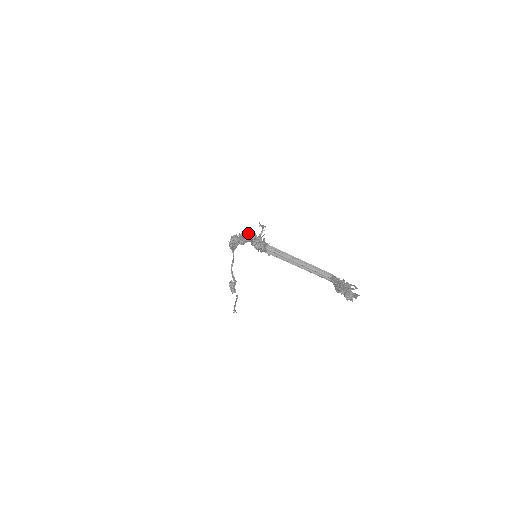
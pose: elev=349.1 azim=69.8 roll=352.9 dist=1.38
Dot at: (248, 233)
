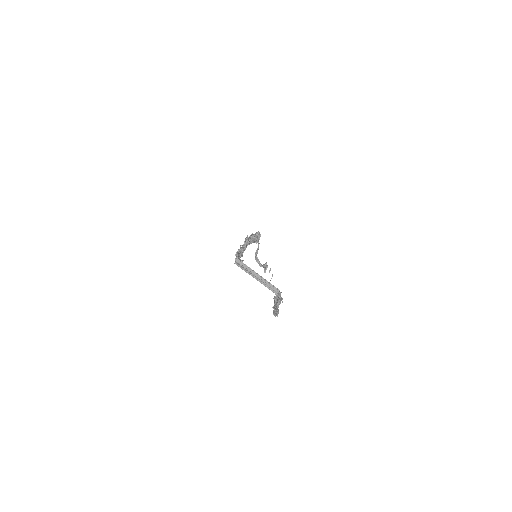
Dot at: occluded
